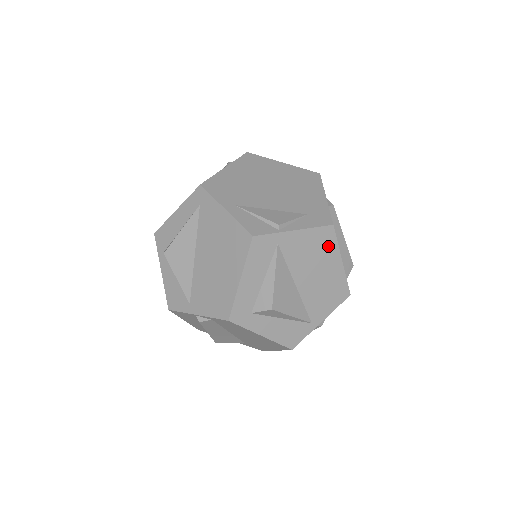
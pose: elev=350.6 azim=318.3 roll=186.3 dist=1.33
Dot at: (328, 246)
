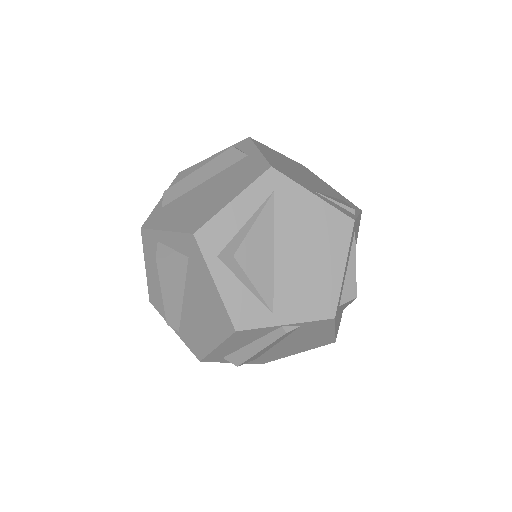
Dot at: occluded
